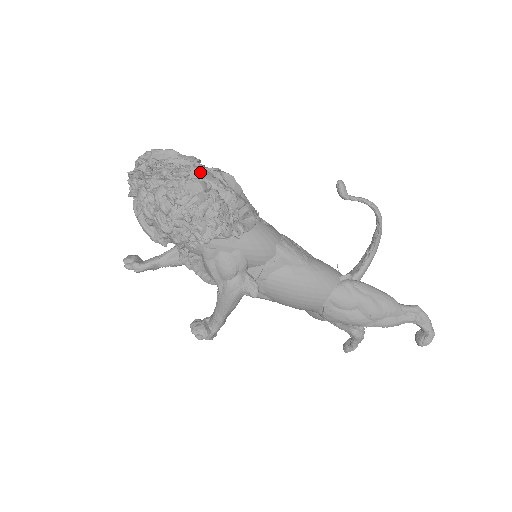
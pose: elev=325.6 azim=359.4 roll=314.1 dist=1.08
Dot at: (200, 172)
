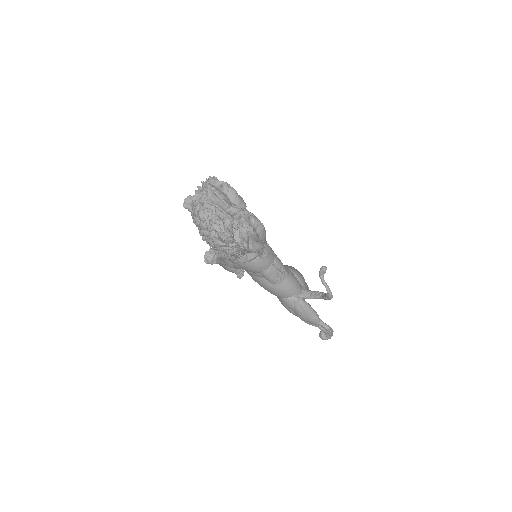
Dot at: (234, 228)
